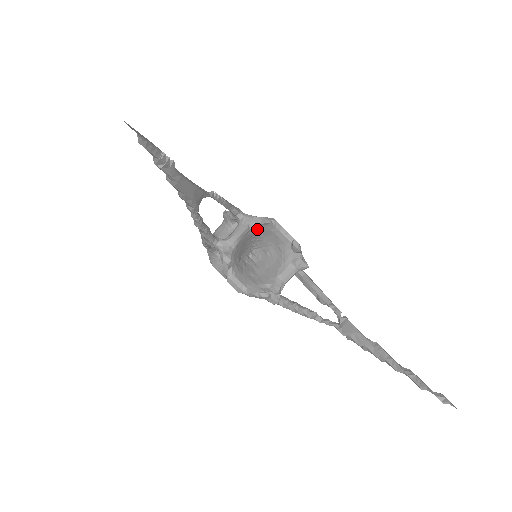
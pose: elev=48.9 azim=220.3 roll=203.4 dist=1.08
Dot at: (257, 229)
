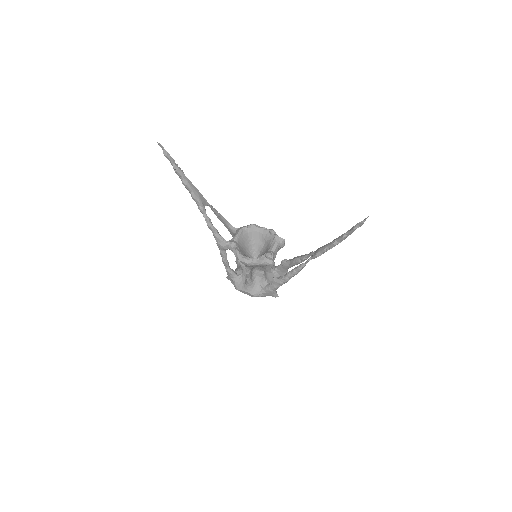
Dot at: (247, 232)
